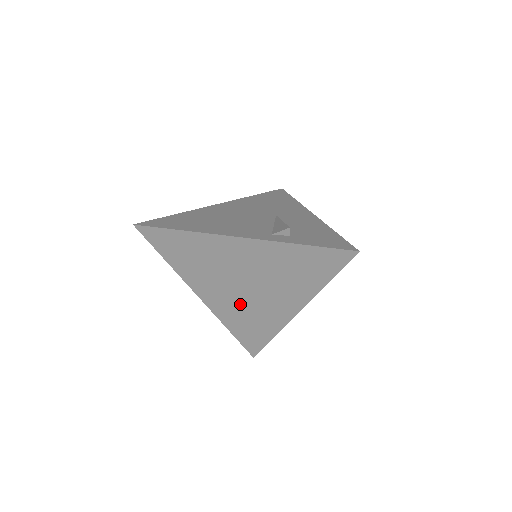
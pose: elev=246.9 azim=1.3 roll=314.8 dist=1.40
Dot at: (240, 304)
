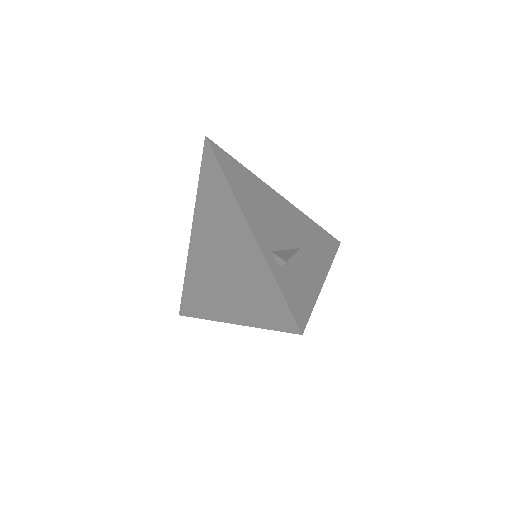
Dot at: (206, 270)
